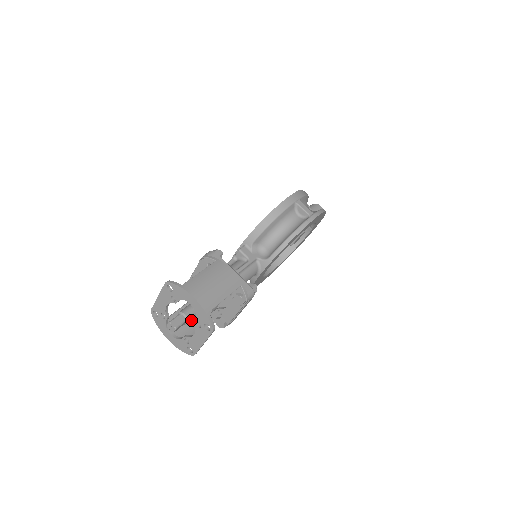
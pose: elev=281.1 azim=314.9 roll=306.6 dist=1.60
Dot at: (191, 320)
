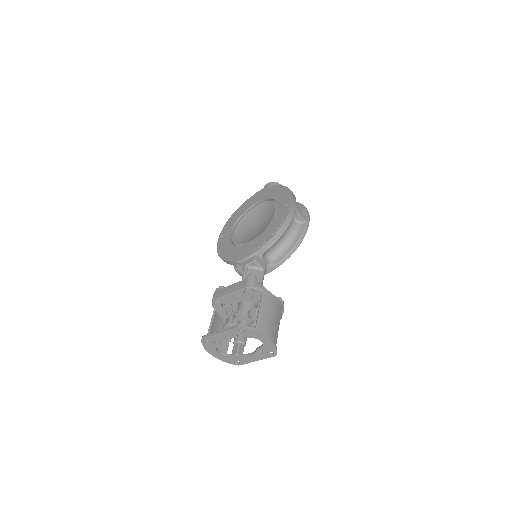
Dot at: occluded
